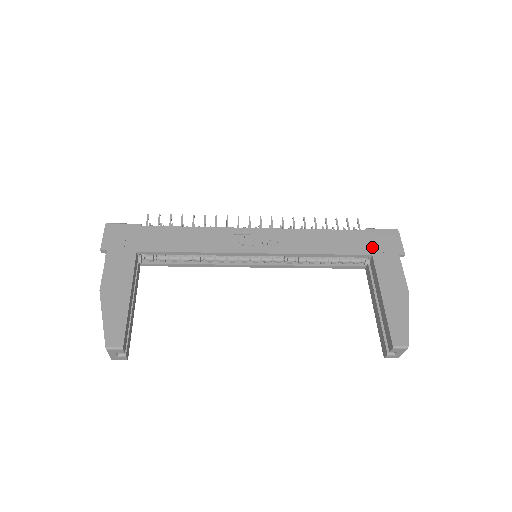
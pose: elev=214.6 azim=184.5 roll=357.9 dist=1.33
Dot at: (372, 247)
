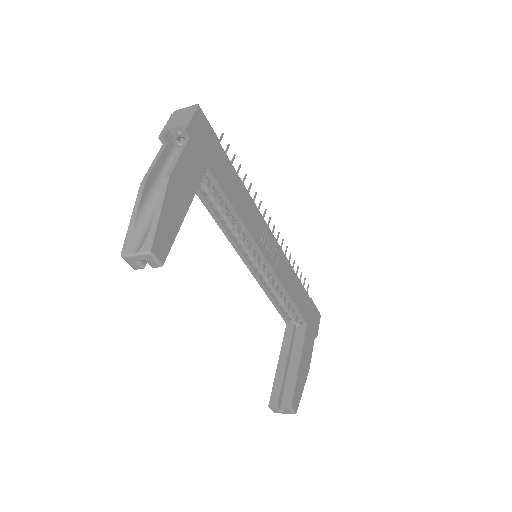
Dot at: (309, 317)
